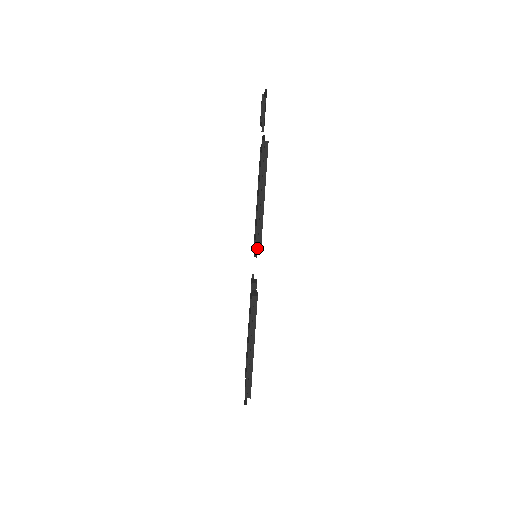
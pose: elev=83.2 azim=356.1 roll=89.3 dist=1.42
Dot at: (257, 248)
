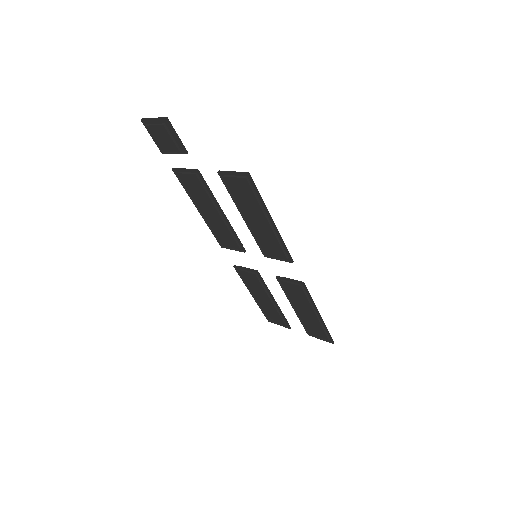
Dot at: (289, 256)
